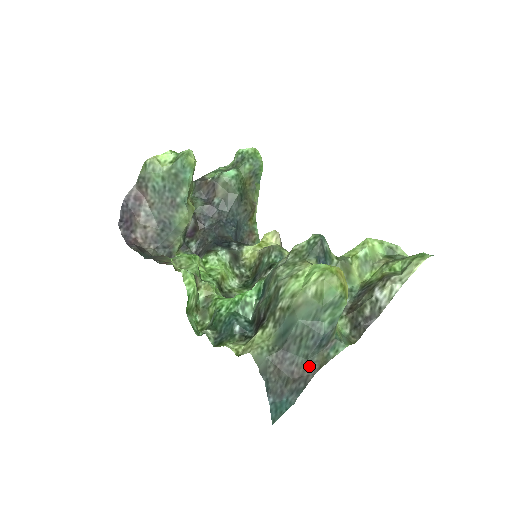
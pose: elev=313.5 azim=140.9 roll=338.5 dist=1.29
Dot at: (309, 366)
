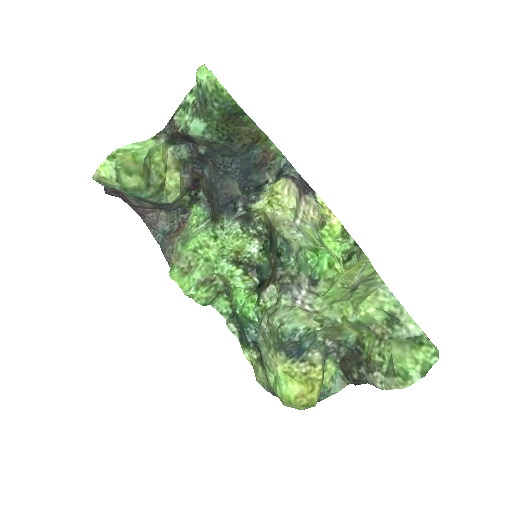
Dot at: occluded
